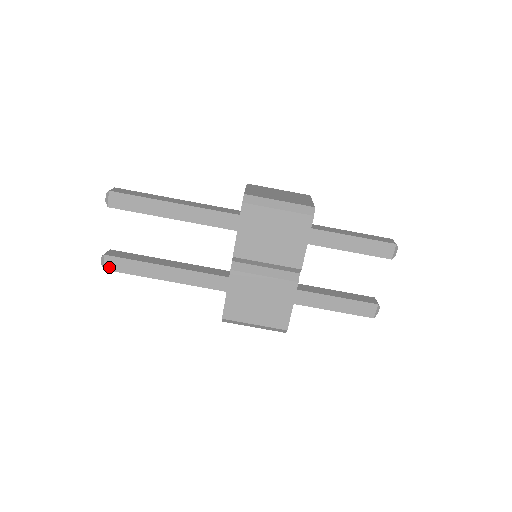
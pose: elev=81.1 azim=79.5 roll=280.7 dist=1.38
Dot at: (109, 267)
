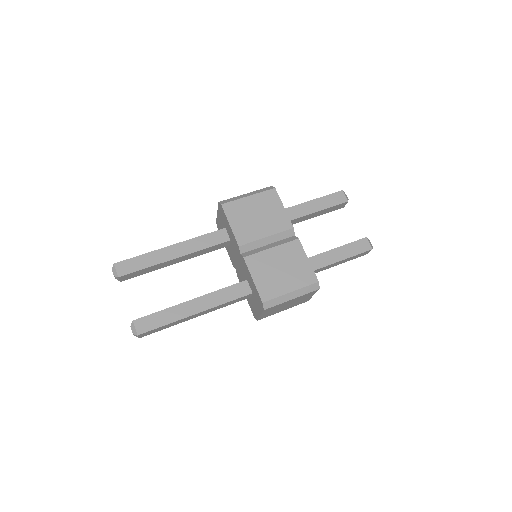
Dot at: (142, 330)
